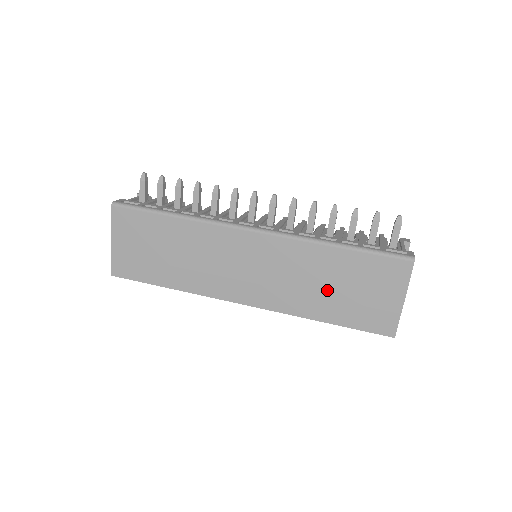
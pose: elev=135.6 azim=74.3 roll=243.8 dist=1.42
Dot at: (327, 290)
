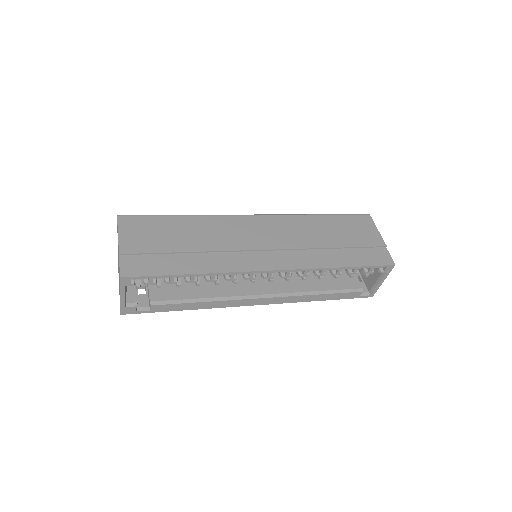
Dot at: (330, 242)
